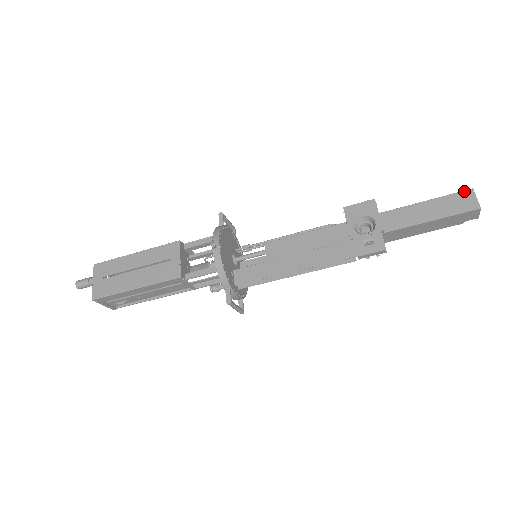
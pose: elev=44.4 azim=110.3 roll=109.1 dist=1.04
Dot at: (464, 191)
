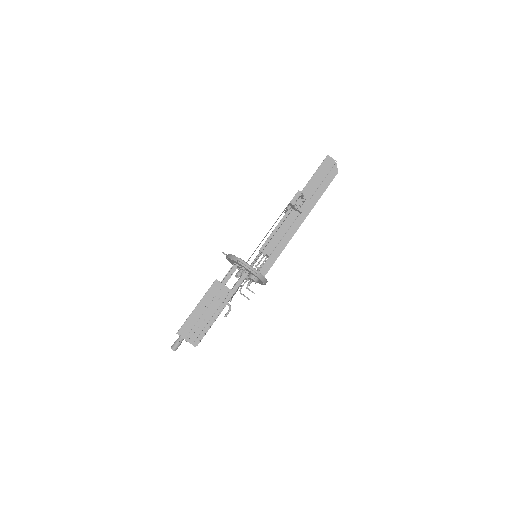
Dot at: occluded
